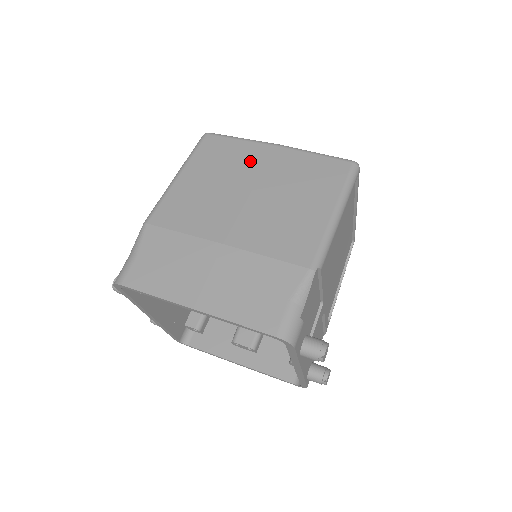
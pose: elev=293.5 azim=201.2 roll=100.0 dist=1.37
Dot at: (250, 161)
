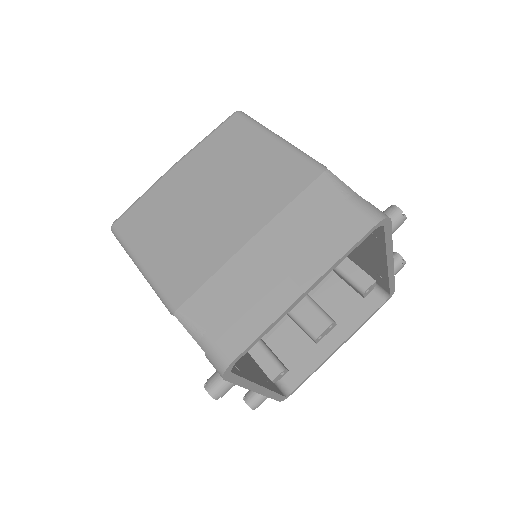
Dot at: (174, 192)
